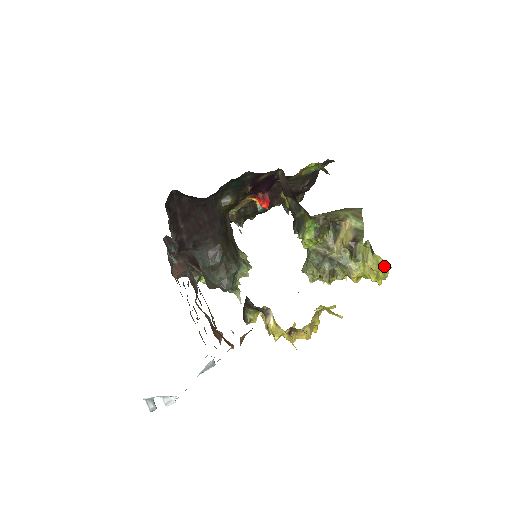
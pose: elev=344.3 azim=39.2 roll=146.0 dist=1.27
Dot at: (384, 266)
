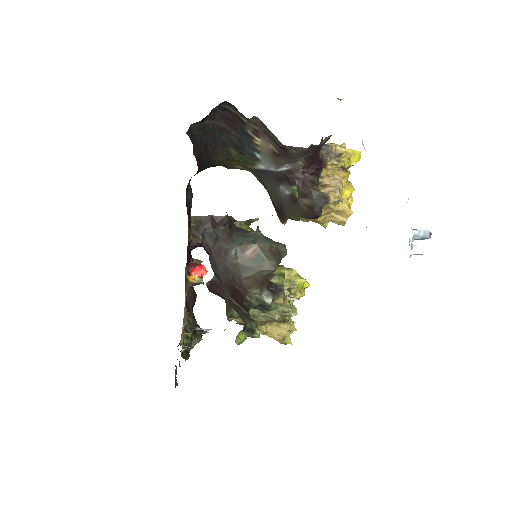
Dot at: occluded
